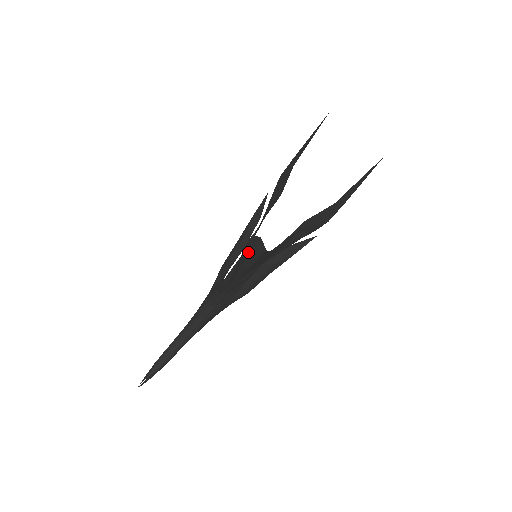
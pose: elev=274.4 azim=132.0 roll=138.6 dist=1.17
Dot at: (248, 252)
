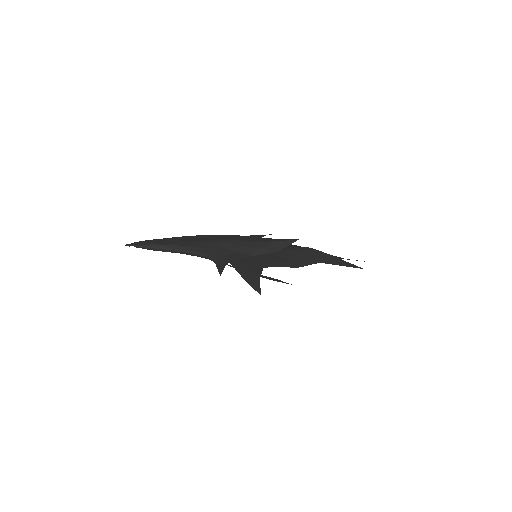
Dot at: (250, 282)
